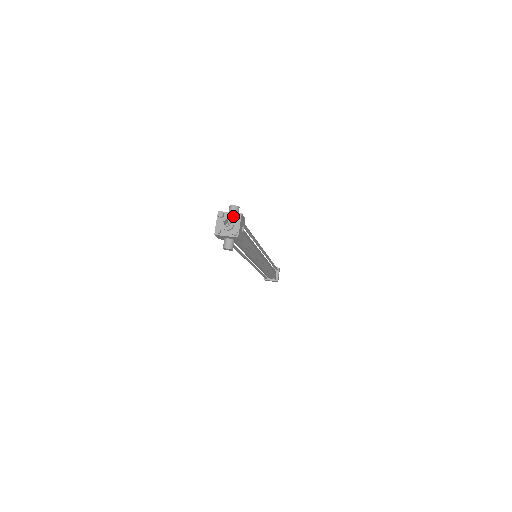
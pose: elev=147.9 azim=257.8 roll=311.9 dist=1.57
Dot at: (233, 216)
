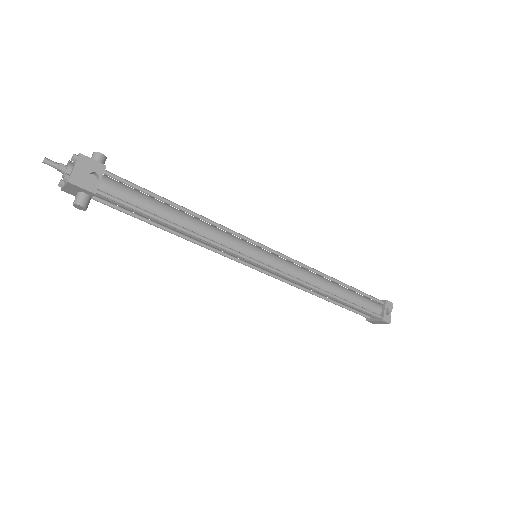
Dot at: (75, 160)
